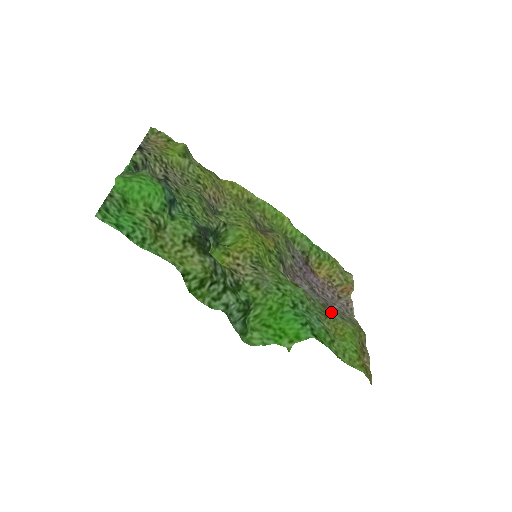
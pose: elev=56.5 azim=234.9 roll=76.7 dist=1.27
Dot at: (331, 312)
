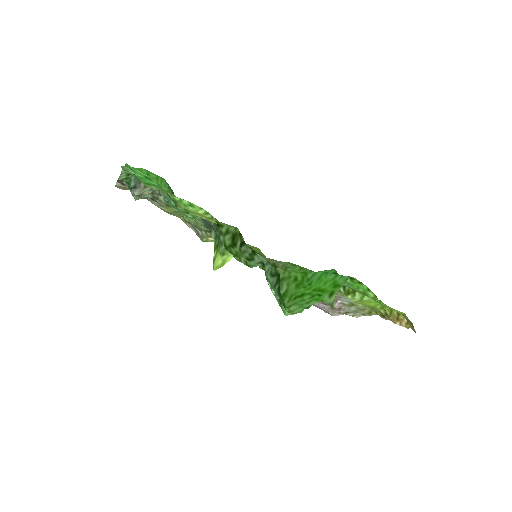
Dot at: (341, 298)
